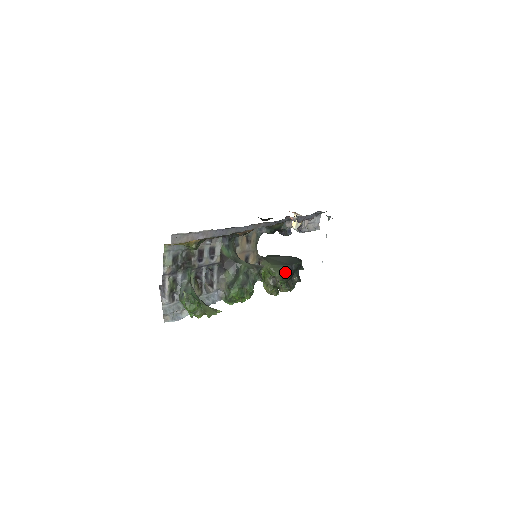
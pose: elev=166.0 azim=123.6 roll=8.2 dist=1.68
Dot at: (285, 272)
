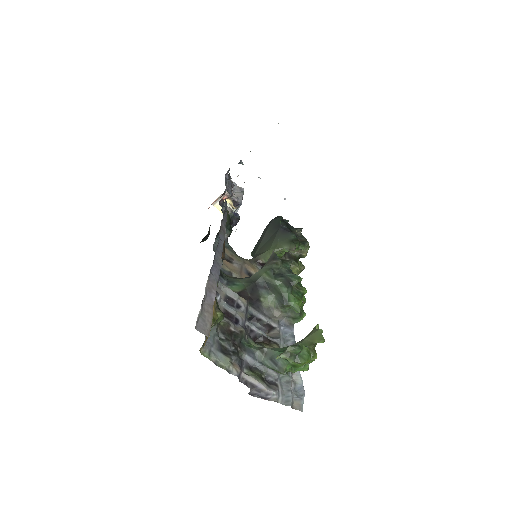
Dot at: (286, 237)
